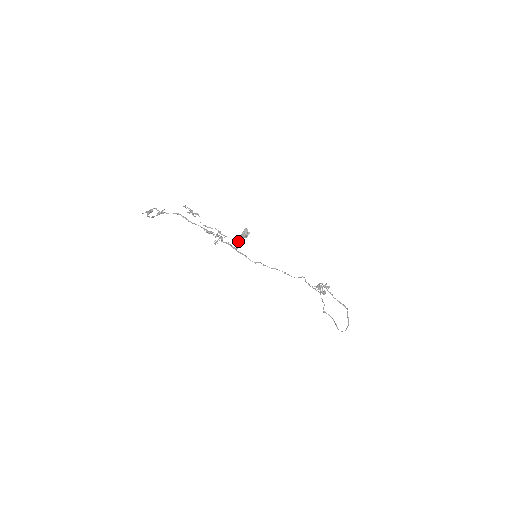
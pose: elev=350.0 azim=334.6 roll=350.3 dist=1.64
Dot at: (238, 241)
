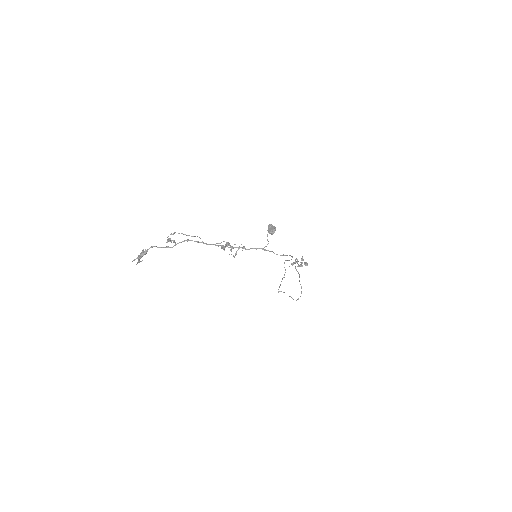
Dot at: (267, 240)
